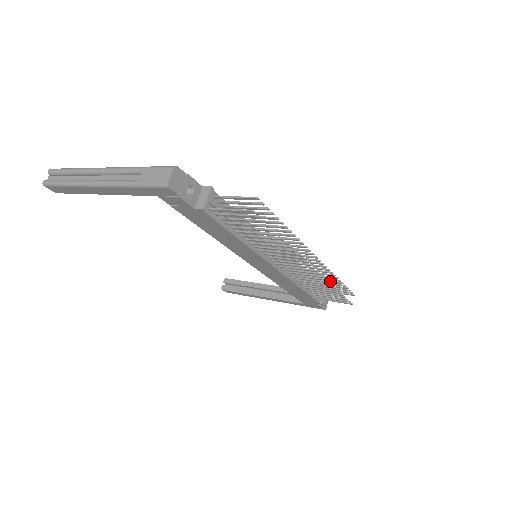
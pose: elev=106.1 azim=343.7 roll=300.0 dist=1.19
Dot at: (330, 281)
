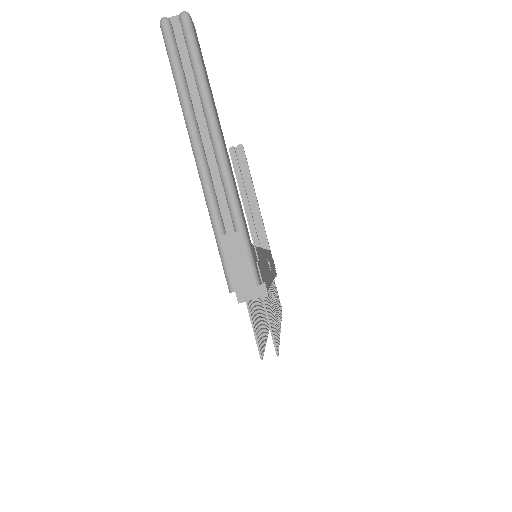
Dot at: (278, 302)
